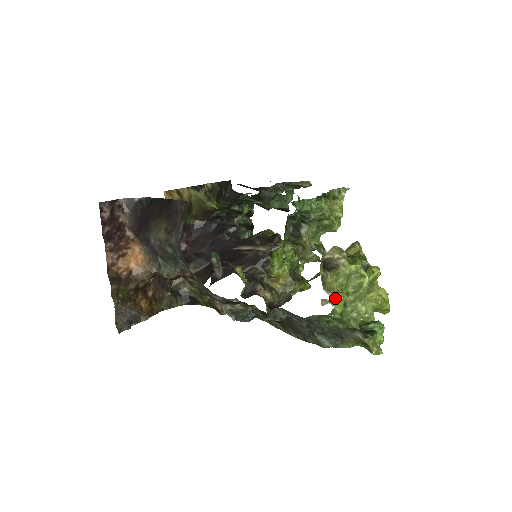
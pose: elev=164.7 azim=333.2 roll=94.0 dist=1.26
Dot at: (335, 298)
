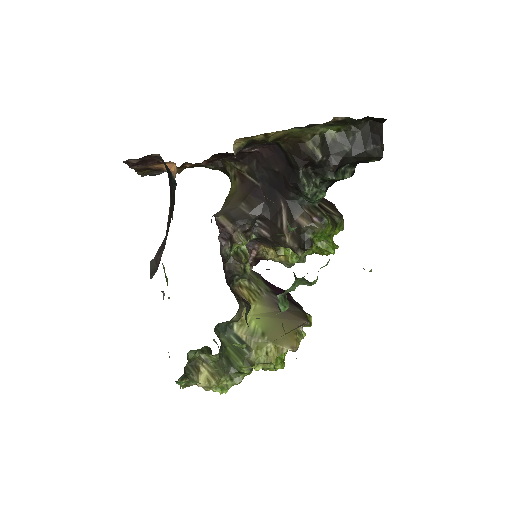
Dot at: occluded
